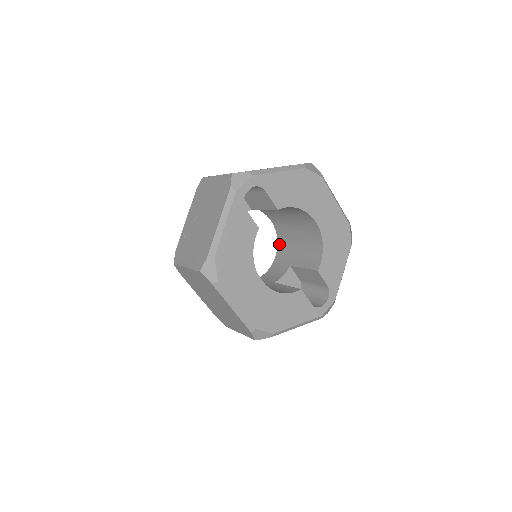
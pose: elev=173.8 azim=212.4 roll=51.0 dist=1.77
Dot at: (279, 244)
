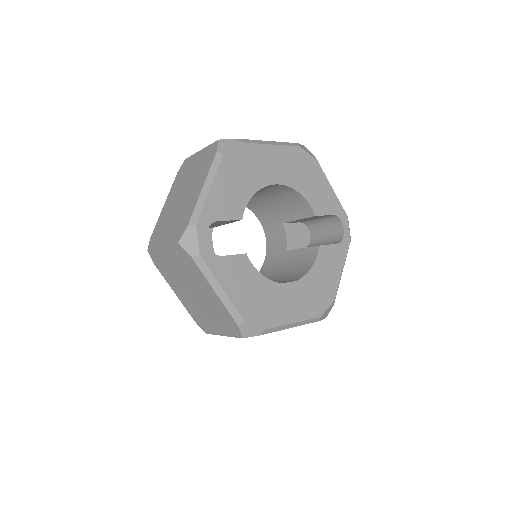
Dot at: (253, 210)
